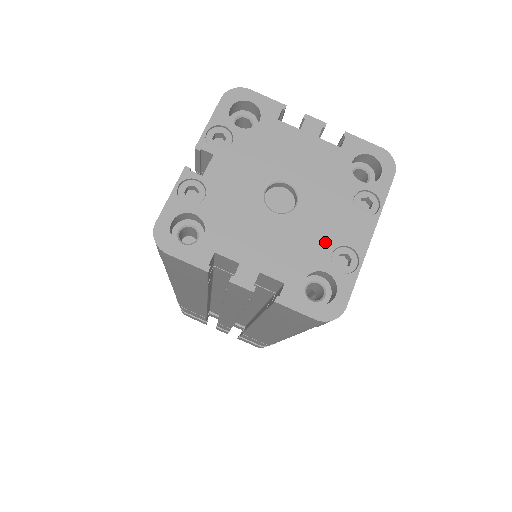
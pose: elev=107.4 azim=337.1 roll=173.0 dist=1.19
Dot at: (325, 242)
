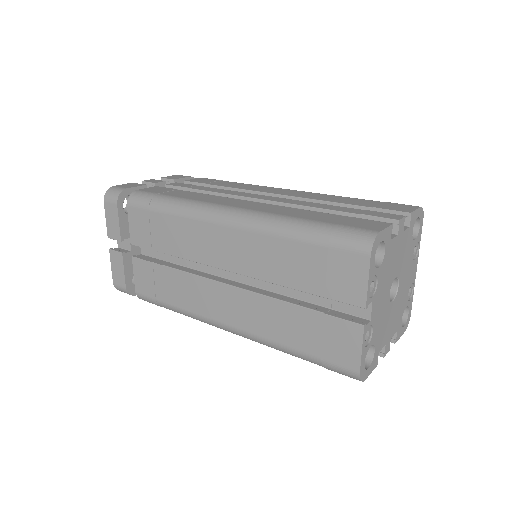
Dot at: (406, 292)
